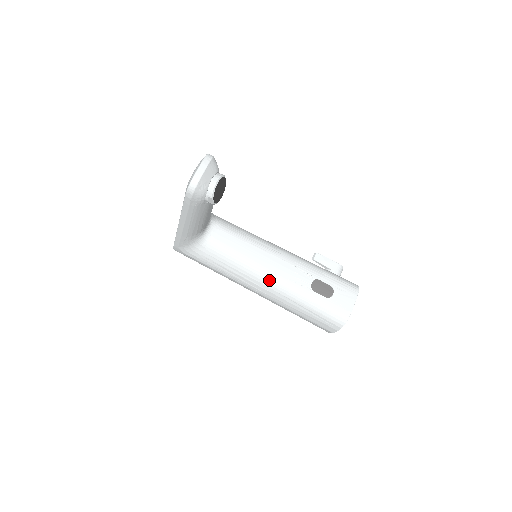
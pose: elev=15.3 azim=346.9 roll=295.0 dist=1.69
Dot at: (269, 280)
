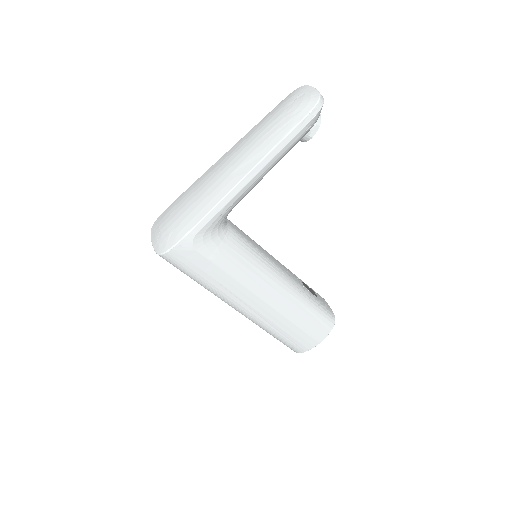
Dot at: (281, 277)
